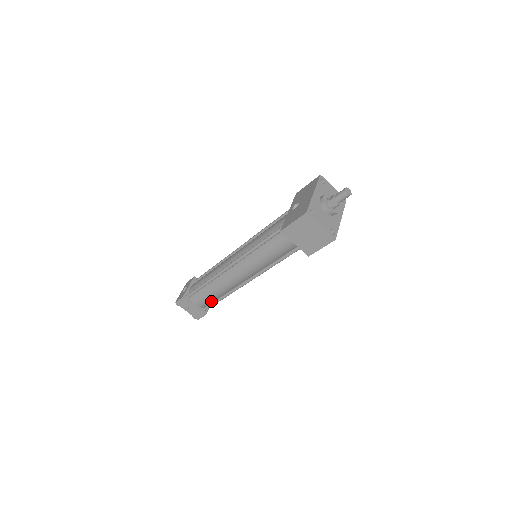
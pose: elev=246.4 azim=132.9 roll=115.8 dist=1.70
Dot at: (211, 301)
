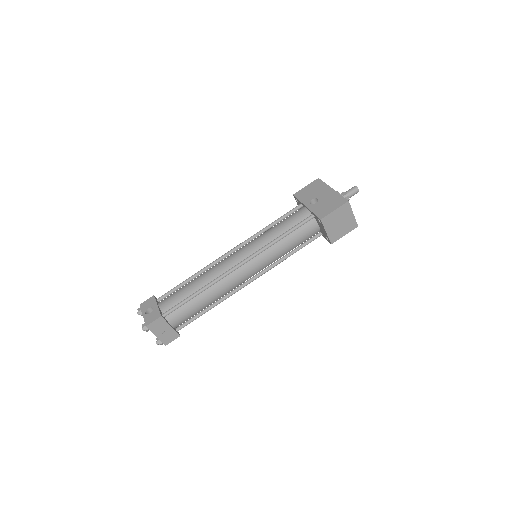
Dot at: occluded
